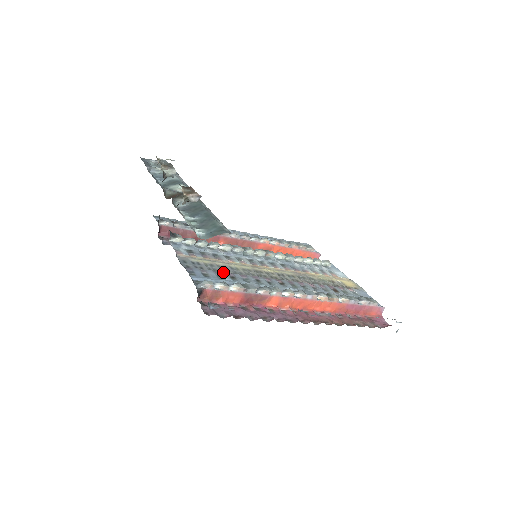
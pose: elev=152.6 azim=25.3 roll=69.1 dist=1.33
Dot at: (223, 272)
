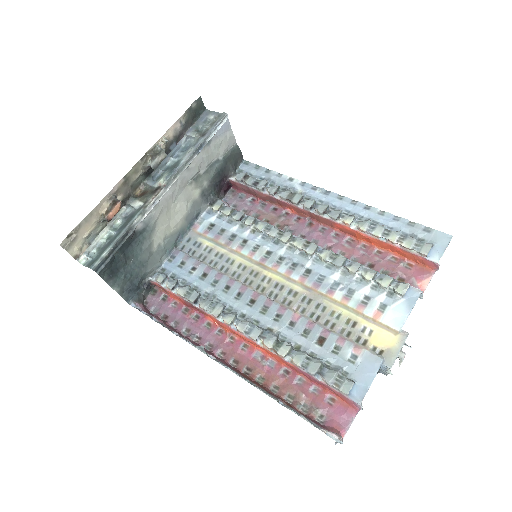
Dot at: (203, 265)
